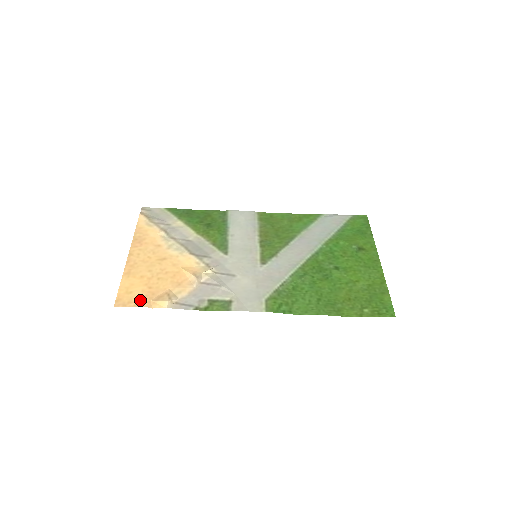
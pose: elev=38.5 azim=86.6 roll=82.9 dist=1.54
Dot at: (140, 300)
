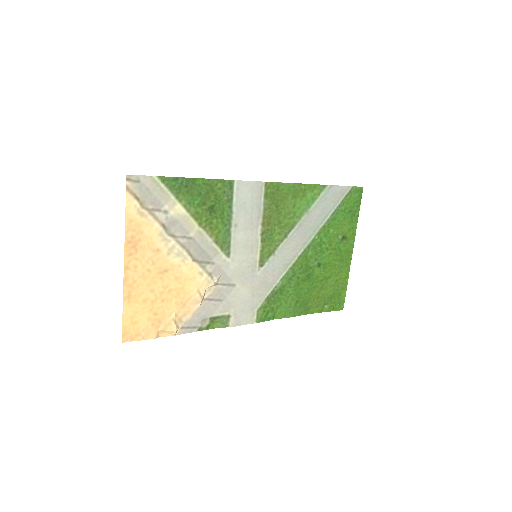
Dot at: (148, 331)
